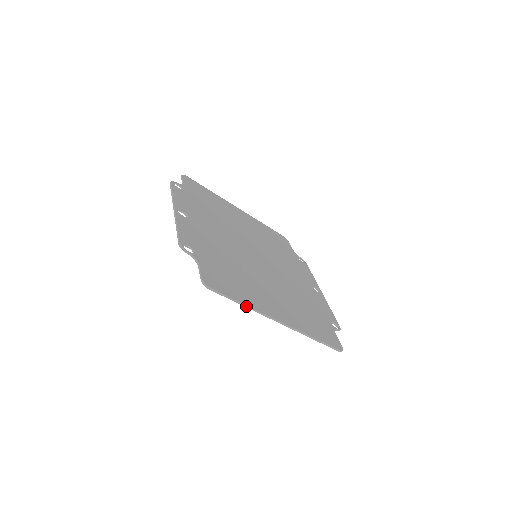
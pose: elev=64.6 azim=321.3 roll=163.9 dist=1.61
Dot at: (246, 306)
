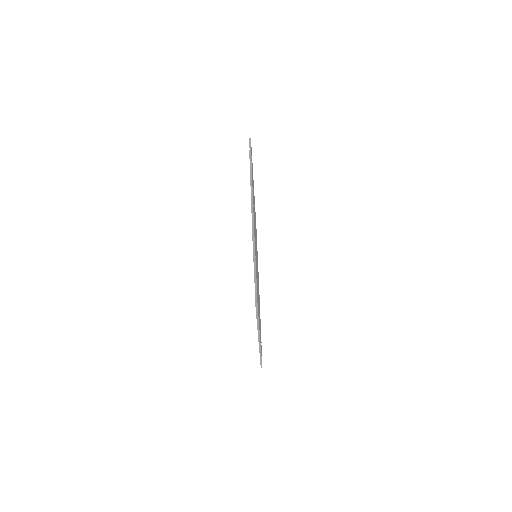
Dot at: (258, 326)
